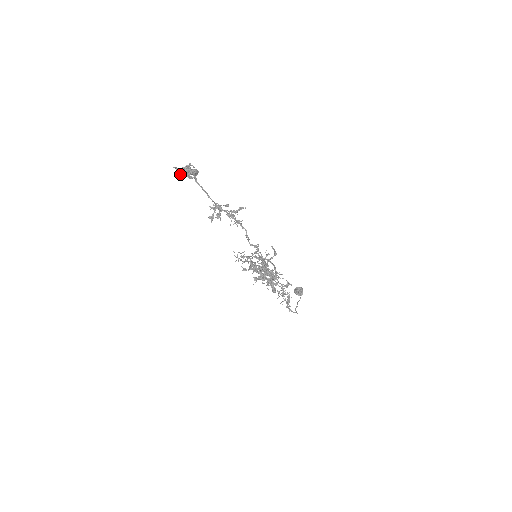
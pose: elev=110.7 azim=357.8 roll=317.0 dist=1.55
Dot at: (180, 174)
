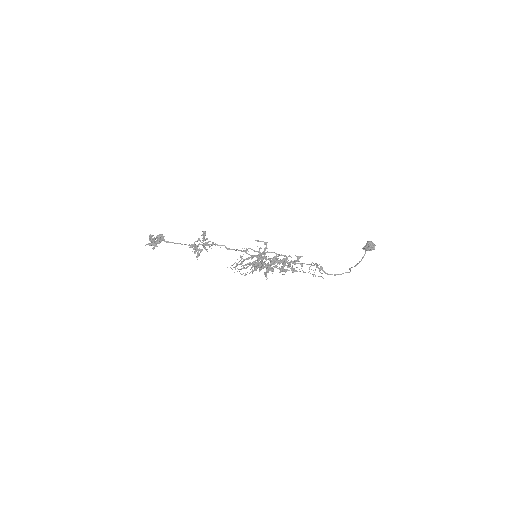
Dot at: occluded
